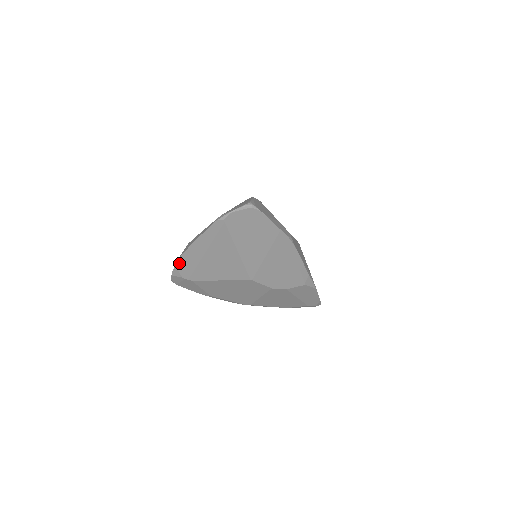
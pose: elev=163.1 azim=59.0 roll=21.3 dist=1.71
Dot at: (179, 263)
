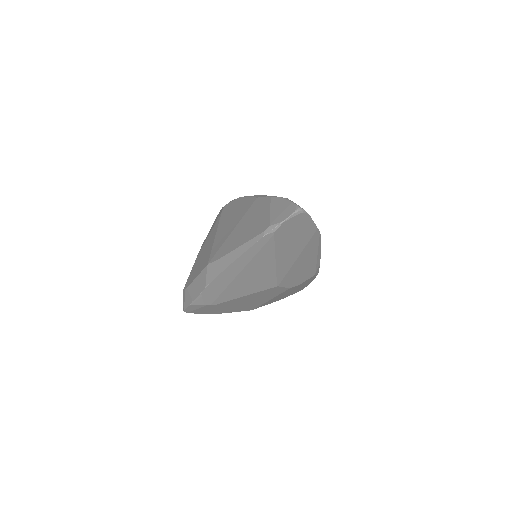
Dot at: (206, 290)
